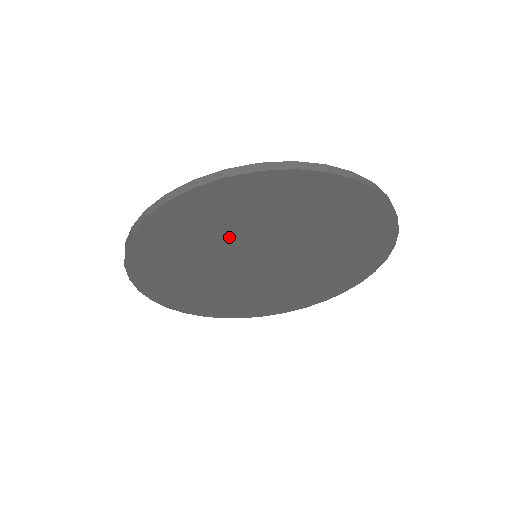
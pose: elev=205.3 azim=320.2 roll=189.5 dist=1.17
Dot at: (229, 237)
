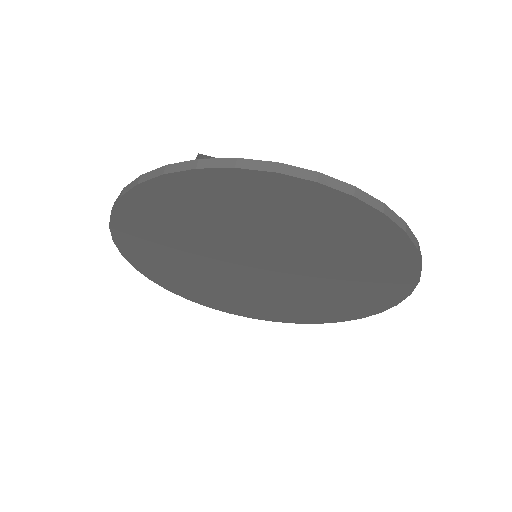
Dot at: (271, 234)
